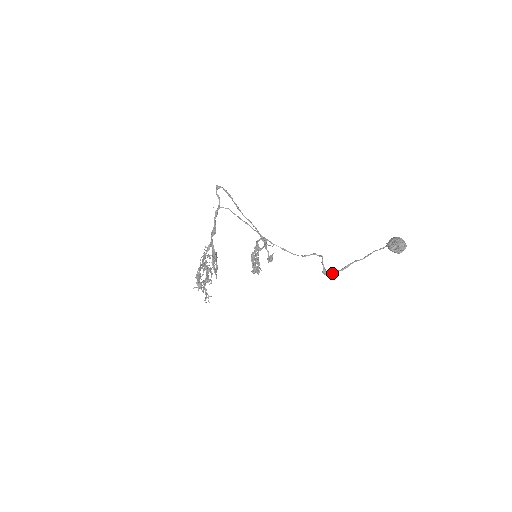
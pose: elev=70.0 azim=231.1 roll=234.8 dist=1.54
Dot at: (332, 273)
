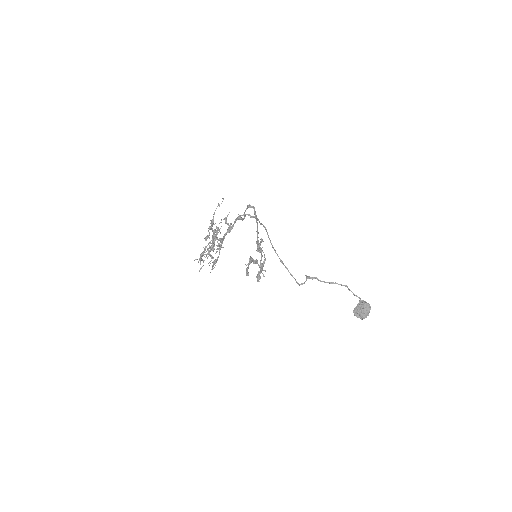
Dot at: (312, 279)
